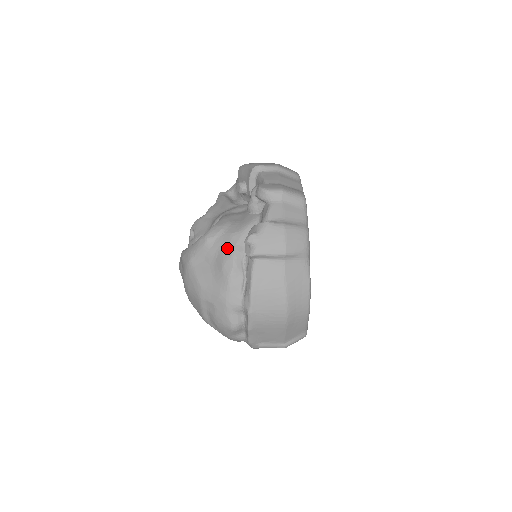
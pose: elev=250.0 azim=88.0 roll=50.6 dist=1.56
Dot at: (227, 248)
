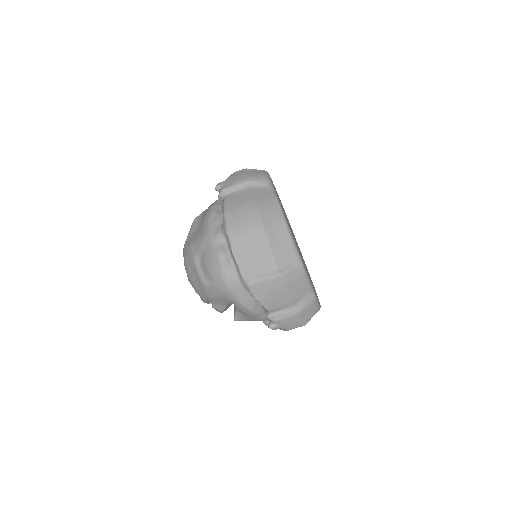
Dot at: (207, 209)
